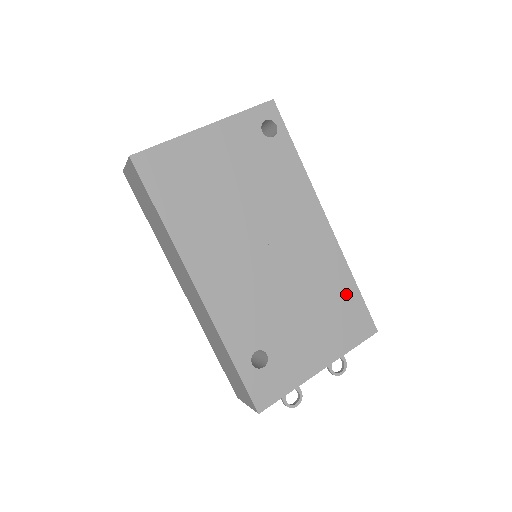
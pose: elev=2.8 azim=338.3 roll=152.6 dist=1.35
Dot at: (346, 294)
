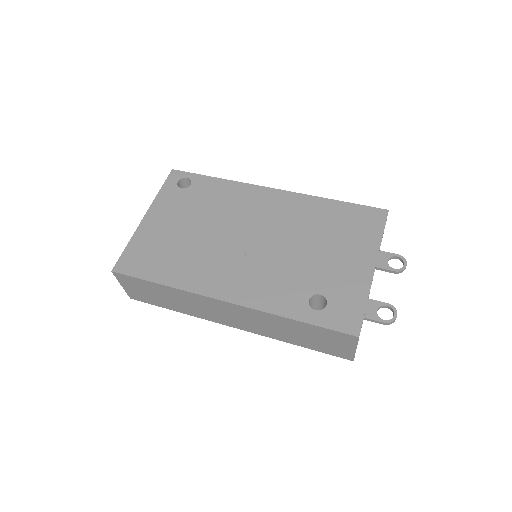
Dot at: (336, 212)
